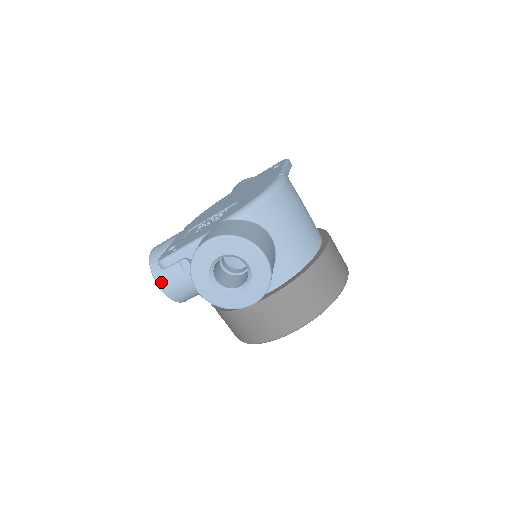
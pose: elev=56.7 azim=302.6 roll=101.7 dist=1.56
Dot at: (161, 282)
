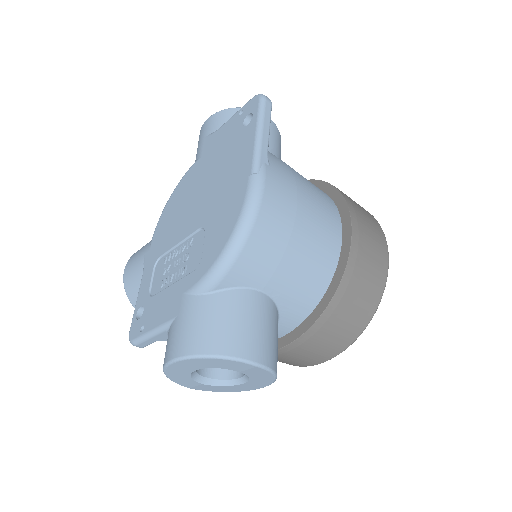
Dot at: occluded
